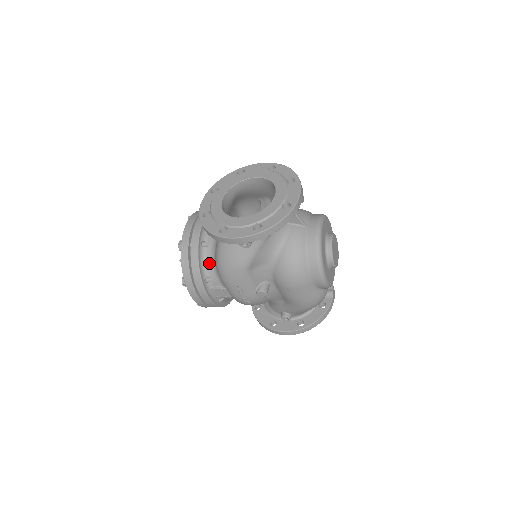
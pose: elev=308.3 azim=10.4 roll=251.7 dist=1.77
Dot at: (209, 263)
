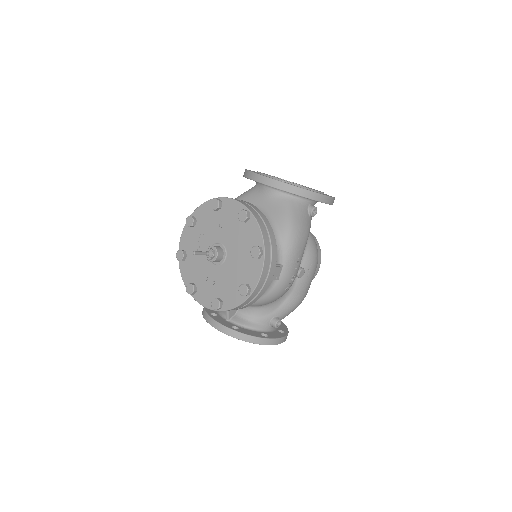
Dot at: occluded
